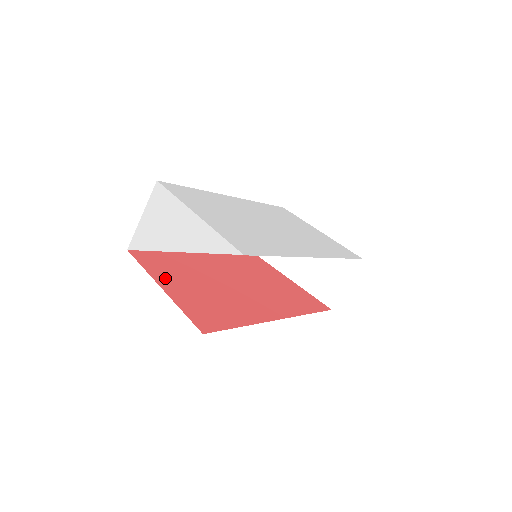
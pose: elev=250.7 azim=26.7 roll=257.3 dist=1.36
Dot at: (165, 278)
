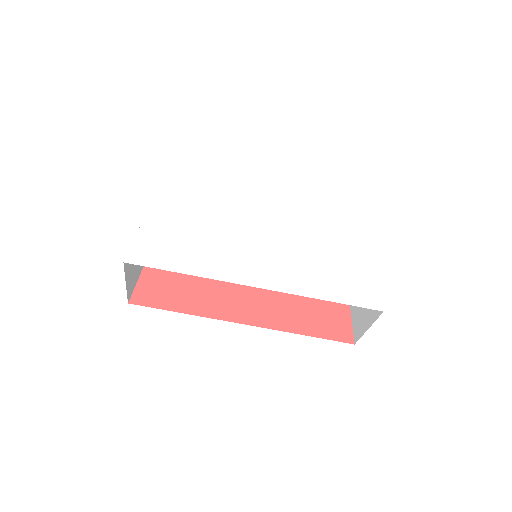
Dot at: occluded
